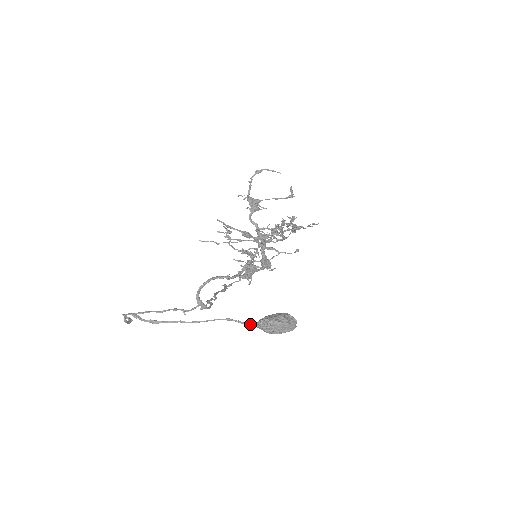
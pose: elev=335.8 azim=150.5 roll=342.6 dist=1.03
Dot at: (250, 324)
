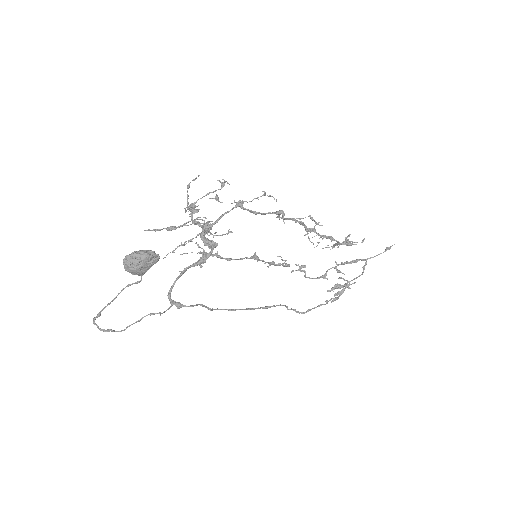
Dot at: (141, 279)
